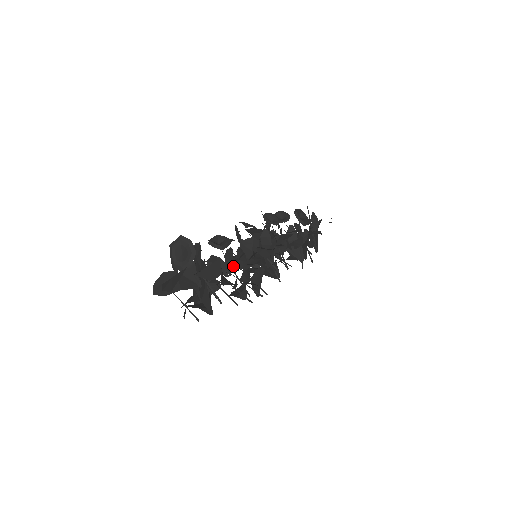
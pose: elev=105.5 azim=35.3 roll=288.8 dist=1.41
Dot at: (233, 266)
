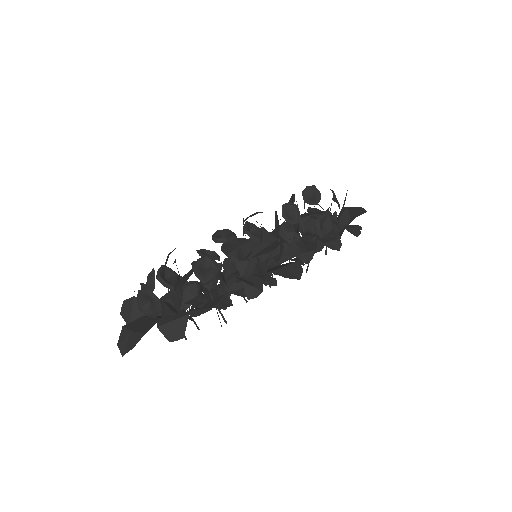
Dot at: (224, 268)
